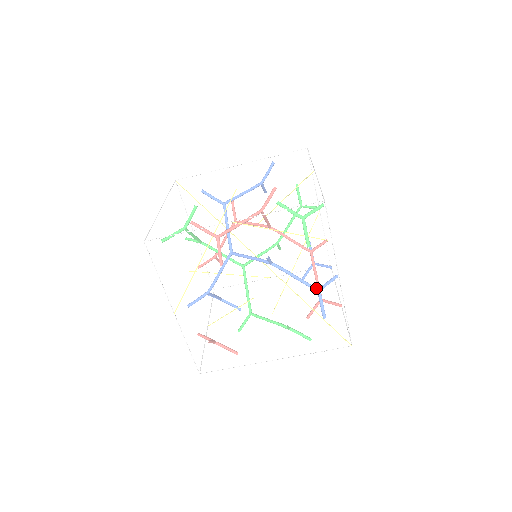
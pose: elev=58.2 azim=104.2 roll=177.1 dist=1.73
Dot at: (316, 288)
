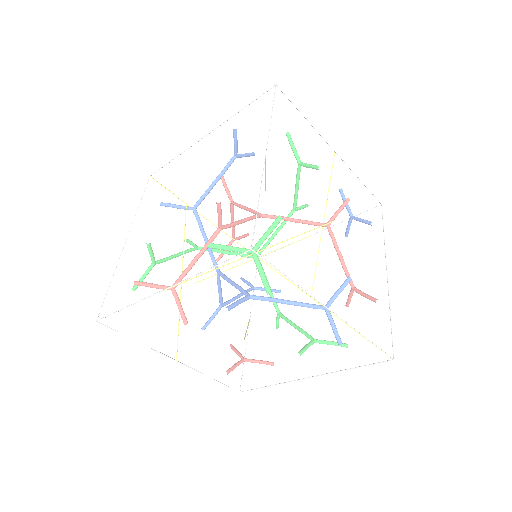
Dot at: (320, 307)
